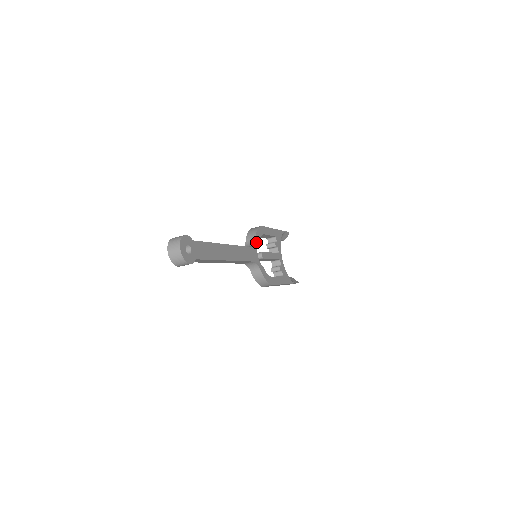
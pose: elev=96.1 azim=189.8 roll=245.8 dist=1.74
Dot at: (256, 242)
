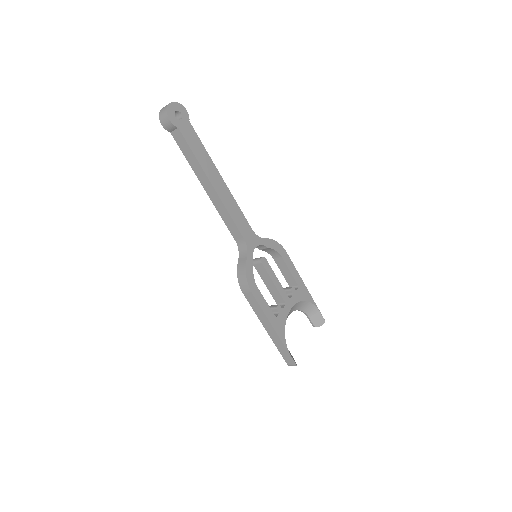
Dot at: (264, 241)
